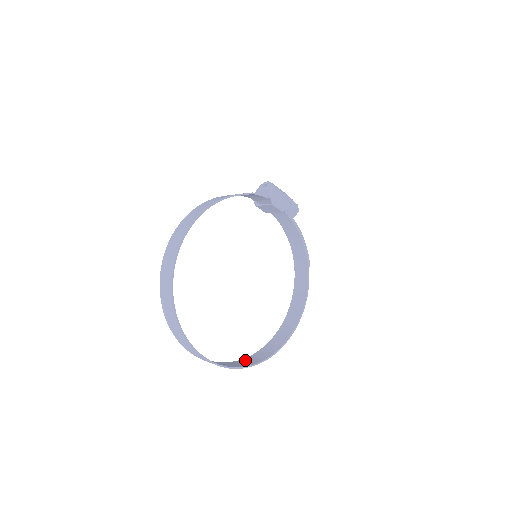
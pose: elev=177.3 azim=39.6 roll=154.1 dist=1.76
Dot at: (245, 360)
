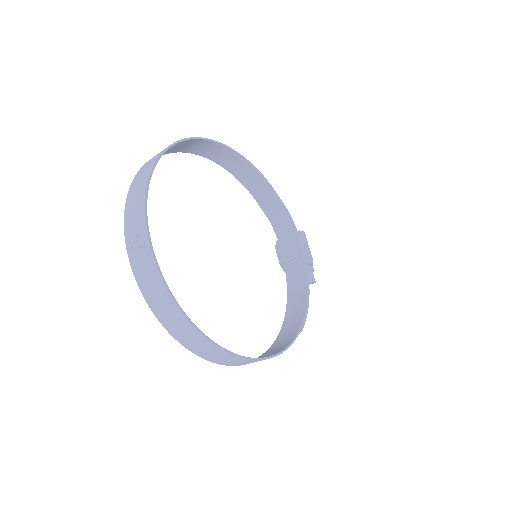
Dot at: (164, 314)
